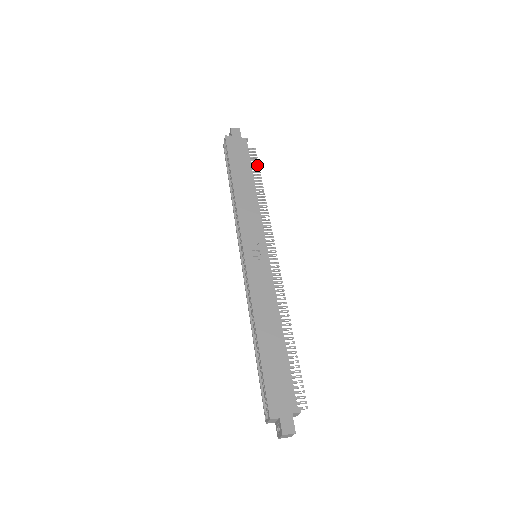
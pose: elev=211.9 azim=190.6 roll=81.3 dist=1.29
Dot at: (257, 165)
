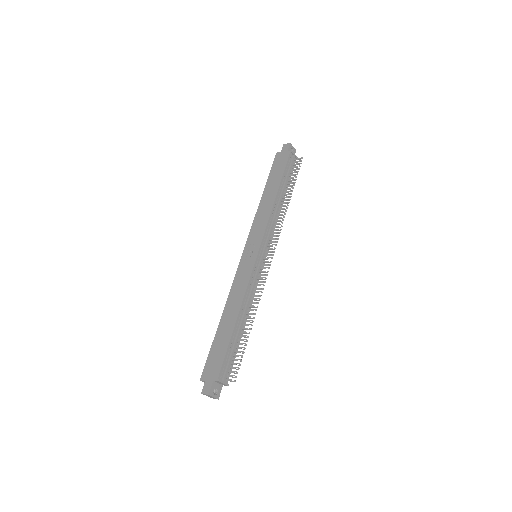
Dot at: occluded
